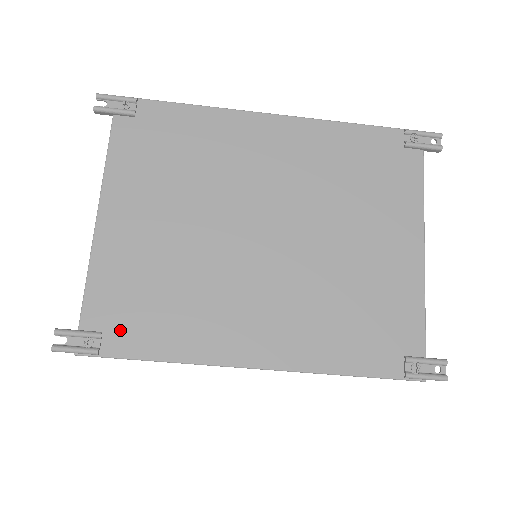
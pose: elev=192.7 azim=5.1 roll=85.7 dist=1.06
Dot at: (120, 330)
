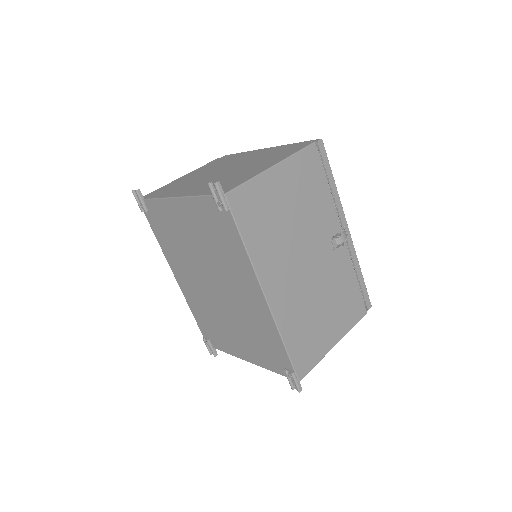
Dot at: (153, 219)
